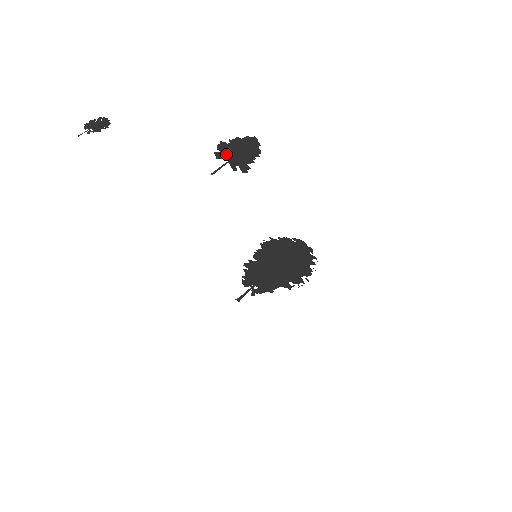
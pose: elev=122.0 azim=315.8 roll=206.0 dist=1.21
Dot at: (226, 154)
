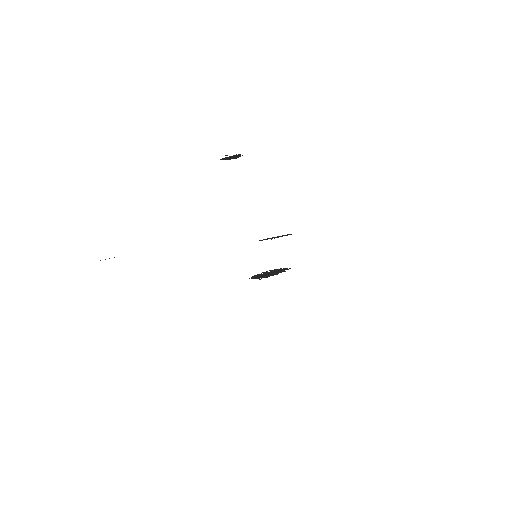
Dot at: (227, 158)
